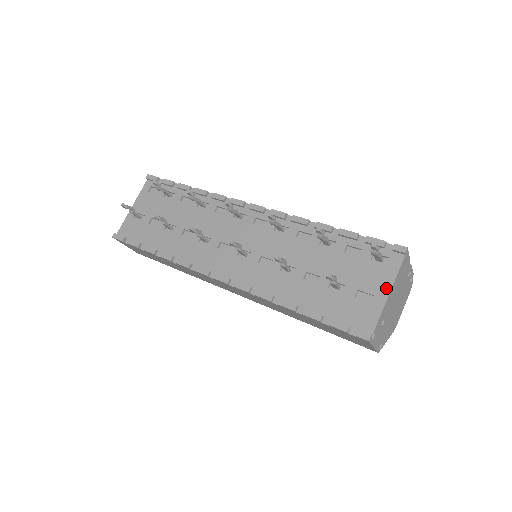
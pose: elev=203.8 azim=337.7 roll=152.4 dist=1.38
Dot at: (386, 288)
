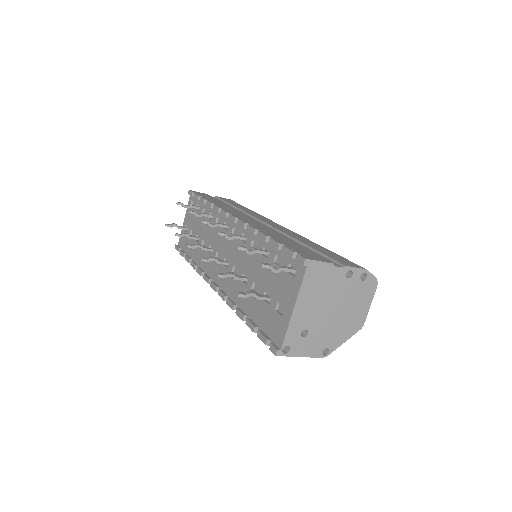
Dot at: (292, 302)
